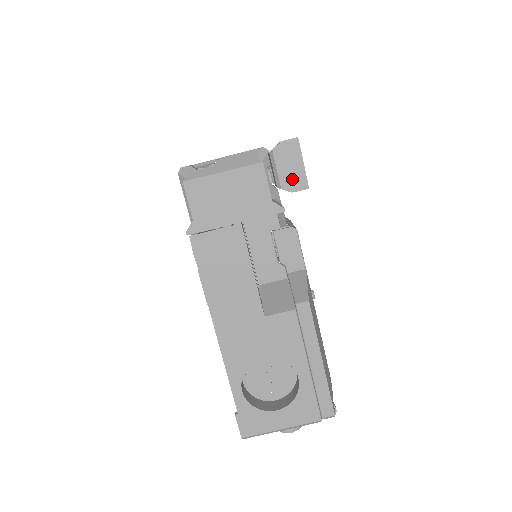
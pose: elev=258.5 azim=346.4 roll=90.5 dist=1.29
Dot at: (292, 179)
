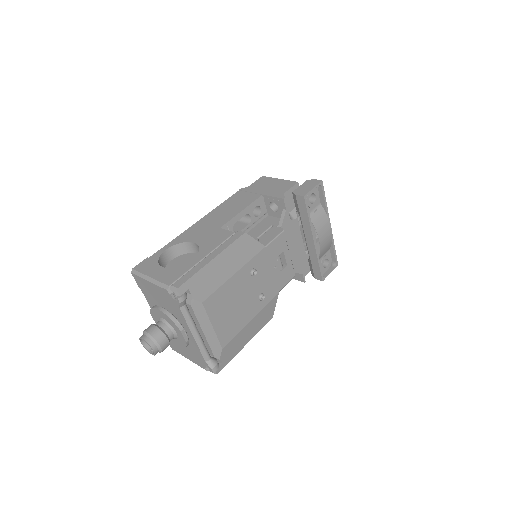
Dot at: (302, 191)
